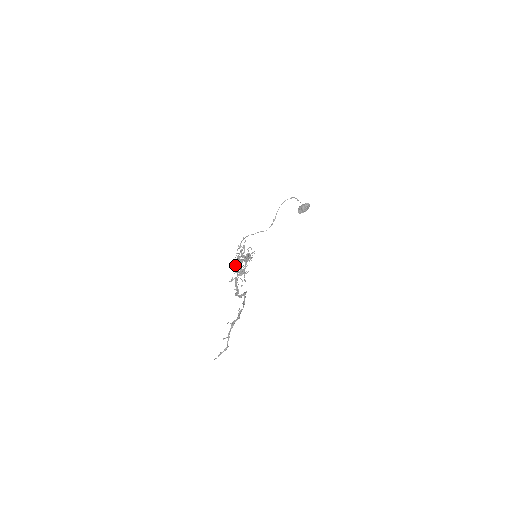
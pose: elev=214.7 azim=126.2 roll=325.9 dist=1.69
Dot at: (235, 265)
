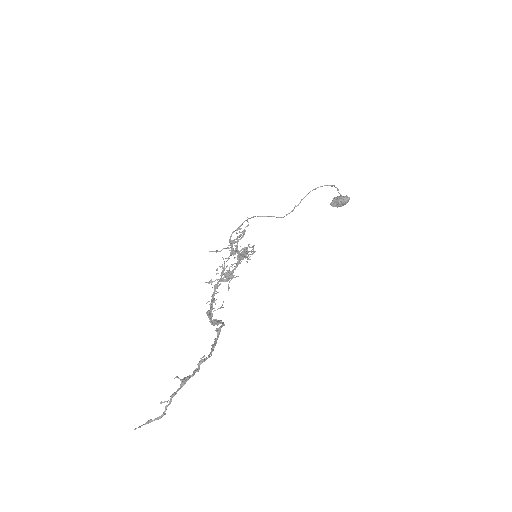
Dot at: (222, 264)
